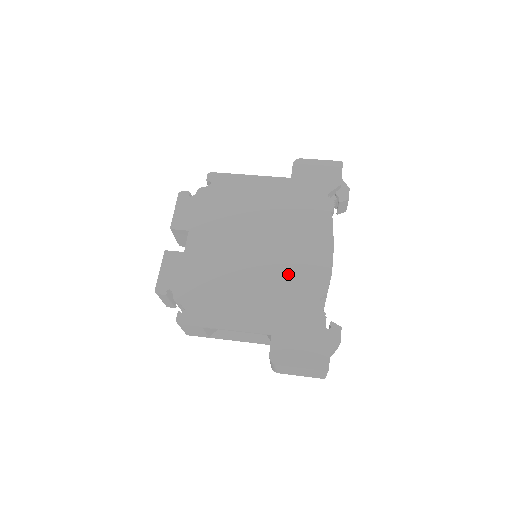
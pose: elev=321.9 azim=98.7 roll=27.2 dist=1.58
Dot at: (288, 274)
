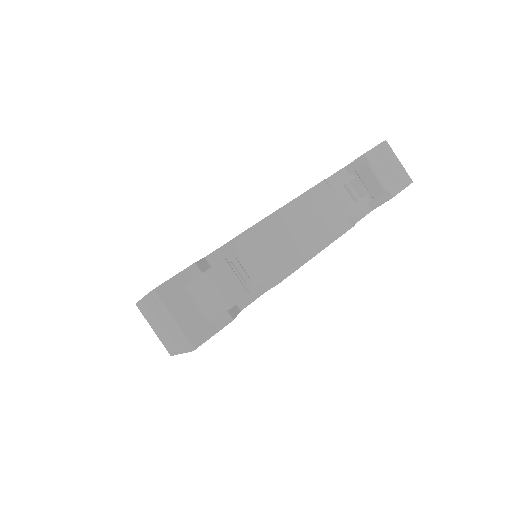
Dot at: occluded
